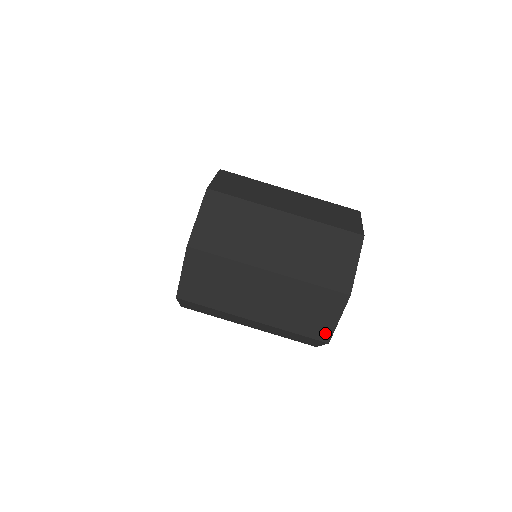
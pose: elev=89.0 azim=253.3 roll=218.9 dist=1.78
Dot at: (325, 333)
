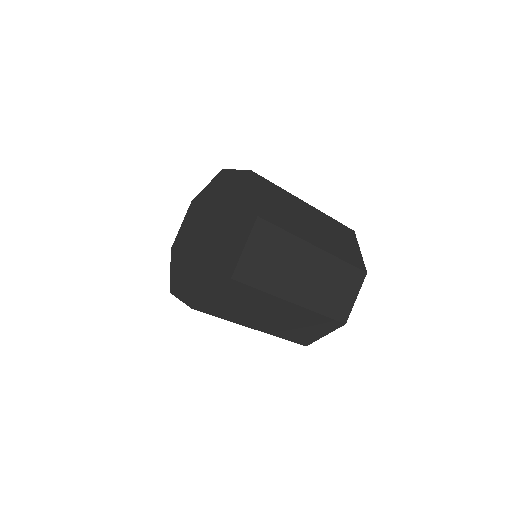
Dot at: occluded
